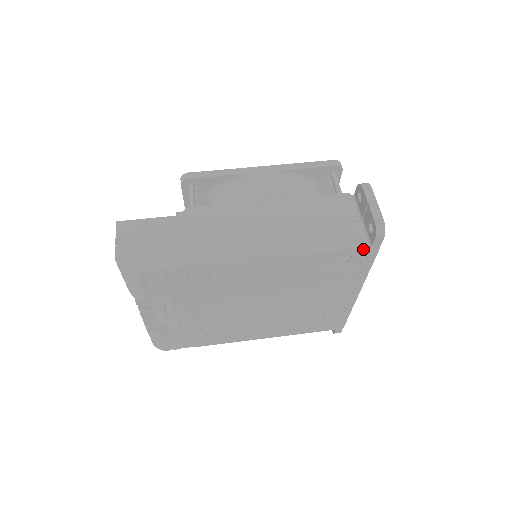
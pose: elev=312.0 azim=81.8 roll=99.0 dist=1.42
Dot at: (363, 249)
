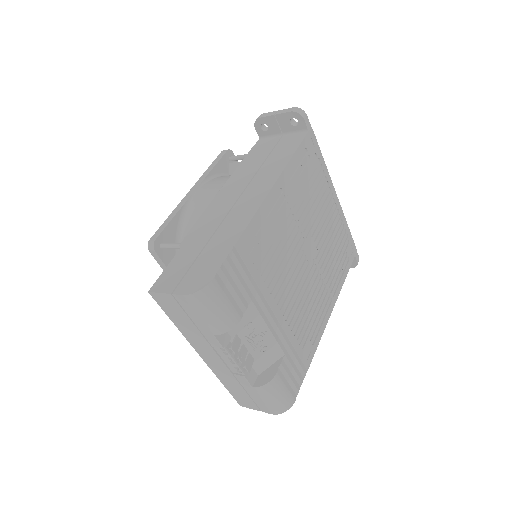
Dot at: (306, 136)
